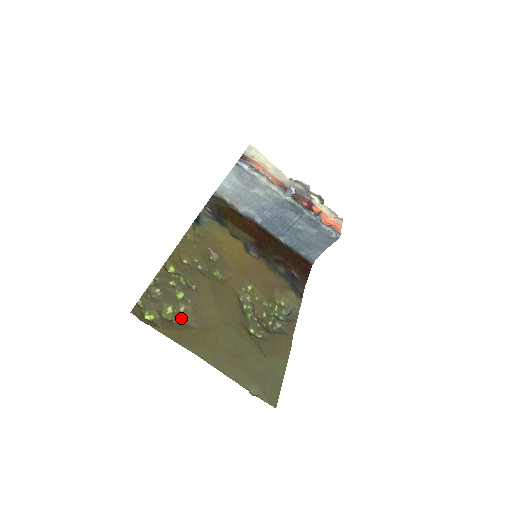
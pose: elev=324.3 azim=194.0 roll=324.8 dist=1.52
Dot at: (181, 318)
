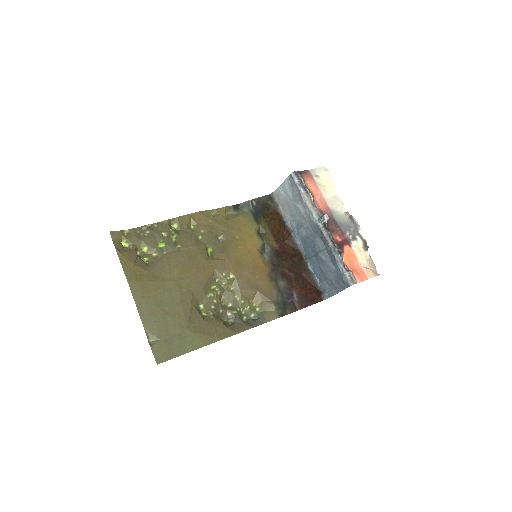
Dot at: (149, 260)
